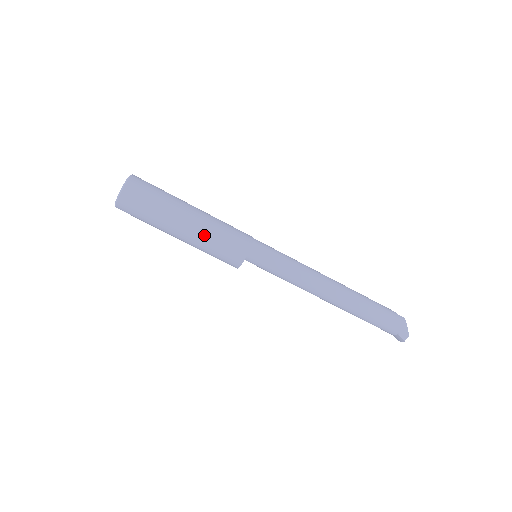
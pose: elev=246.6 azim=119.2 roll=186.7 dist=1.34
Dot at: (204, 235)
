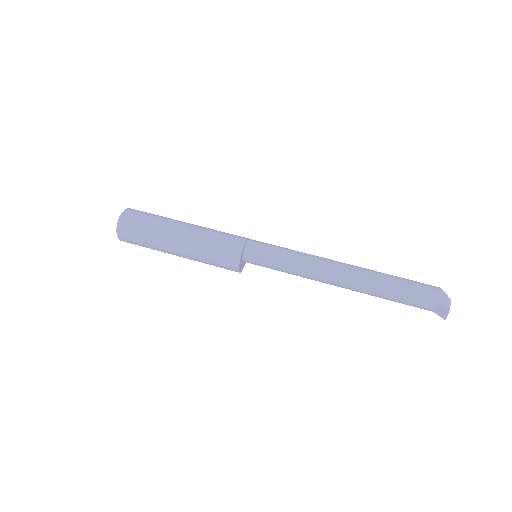
Dot at: (199, 236)
